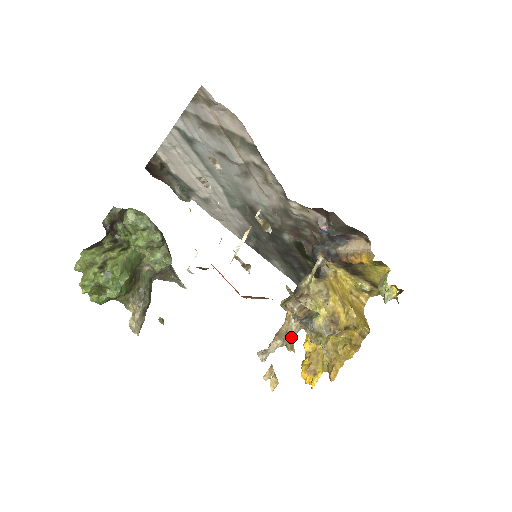
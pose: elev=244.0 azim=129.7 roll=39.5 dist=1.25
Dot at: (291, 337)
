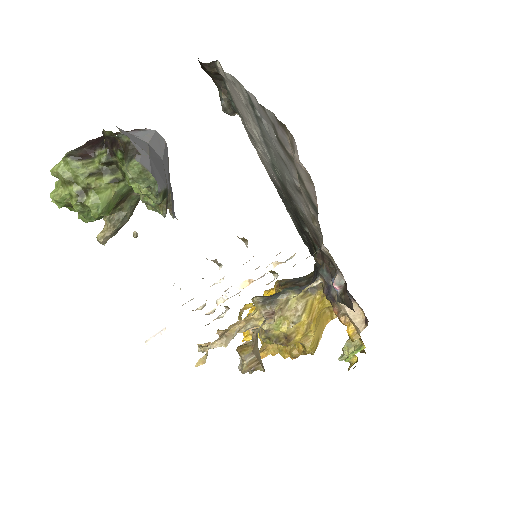
Dot at: (241, 331)
